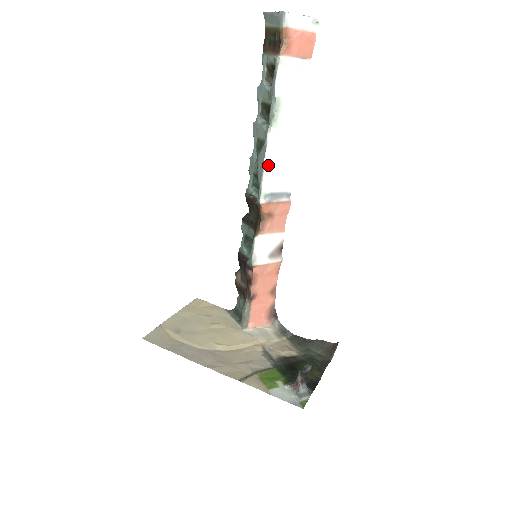
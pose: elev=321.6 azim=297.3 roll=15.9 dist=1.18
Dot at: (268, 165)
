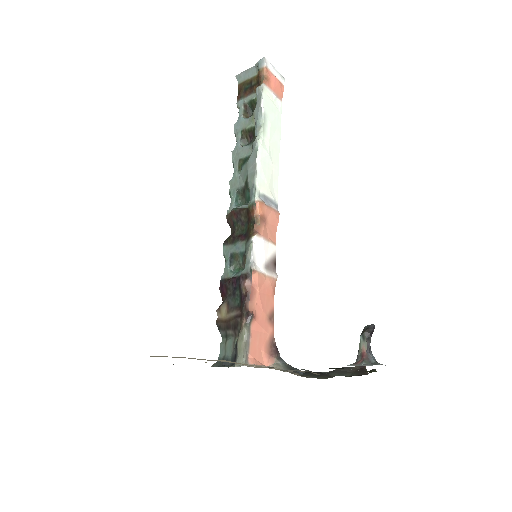
Dot at: (260, 166)
